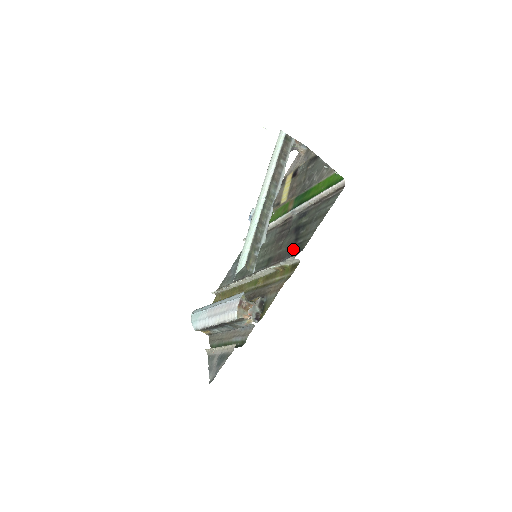
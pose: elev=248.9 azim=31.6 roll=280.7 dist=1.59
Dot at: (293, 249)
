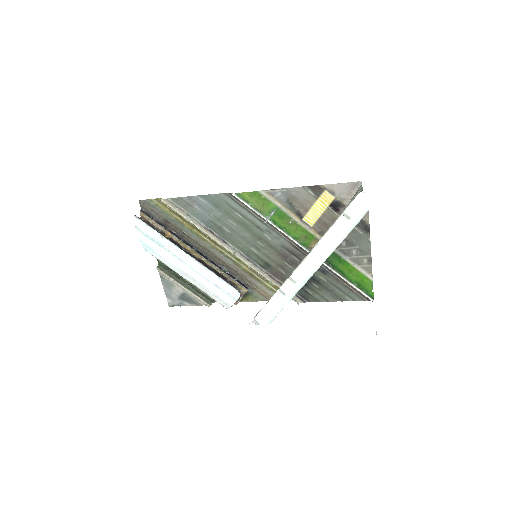
Dot at: (299, 290)
